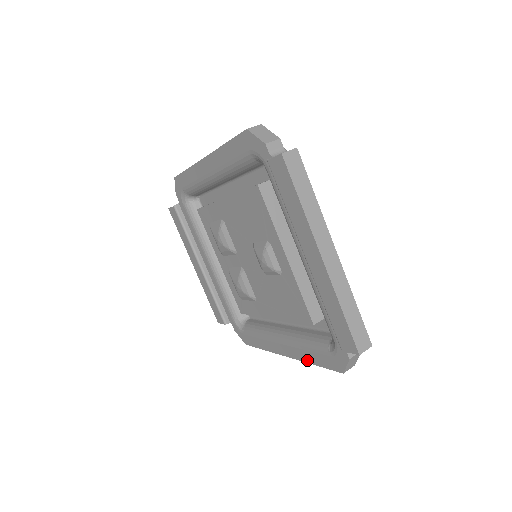
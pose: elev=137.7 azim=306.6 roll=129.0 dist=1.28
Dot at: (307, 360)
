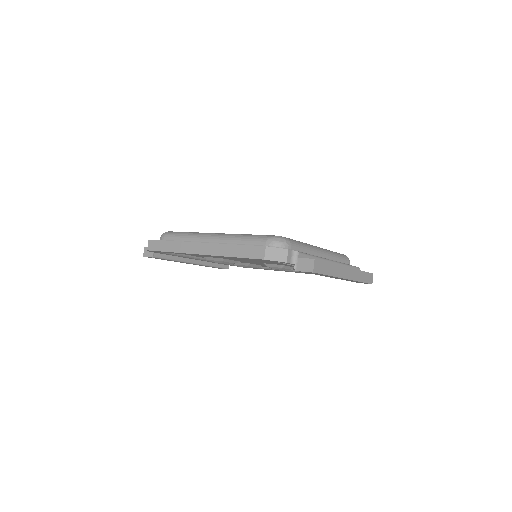
Dot at: occluded
